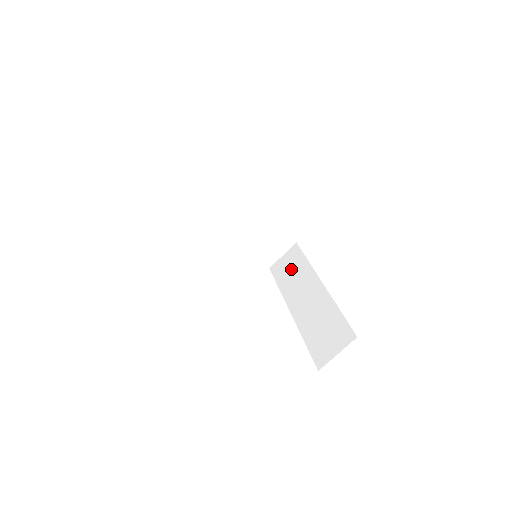
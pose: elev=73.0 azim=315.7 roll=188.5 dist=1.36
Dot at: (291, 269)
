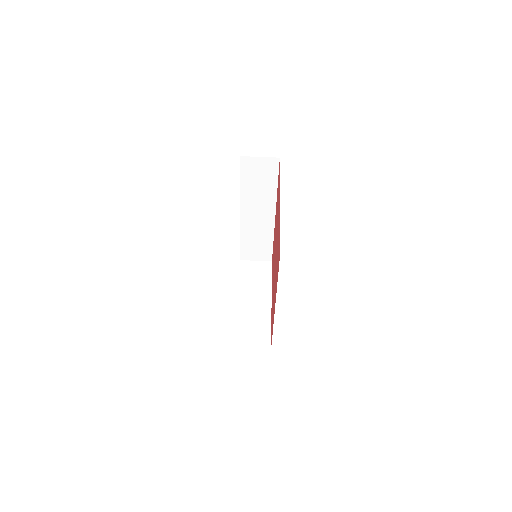
Dot at: occluded
